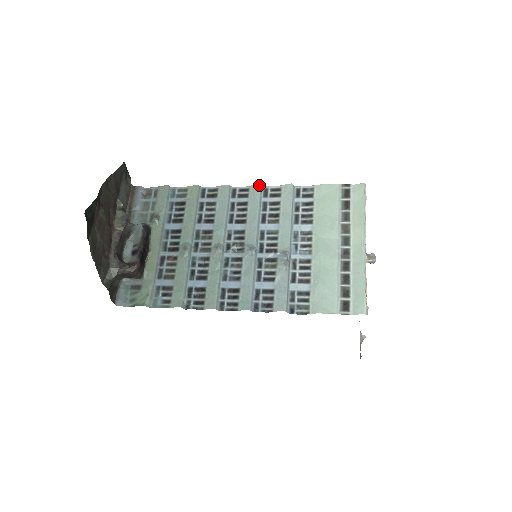
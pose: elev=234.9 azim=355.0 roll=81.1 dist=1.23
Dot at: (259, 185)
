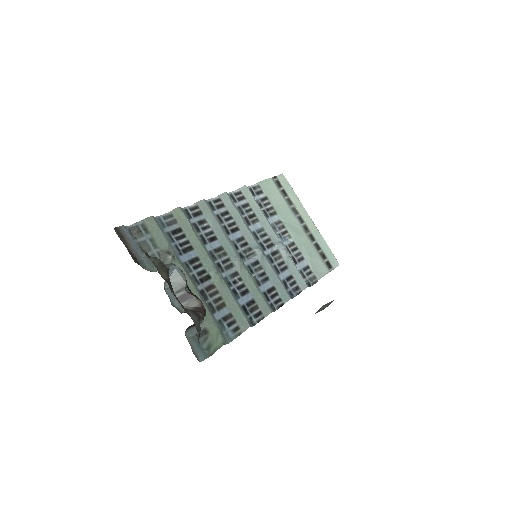
Dot at: (226, 193)
